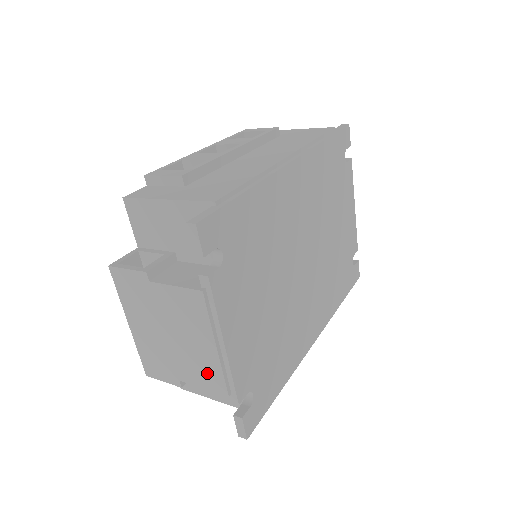
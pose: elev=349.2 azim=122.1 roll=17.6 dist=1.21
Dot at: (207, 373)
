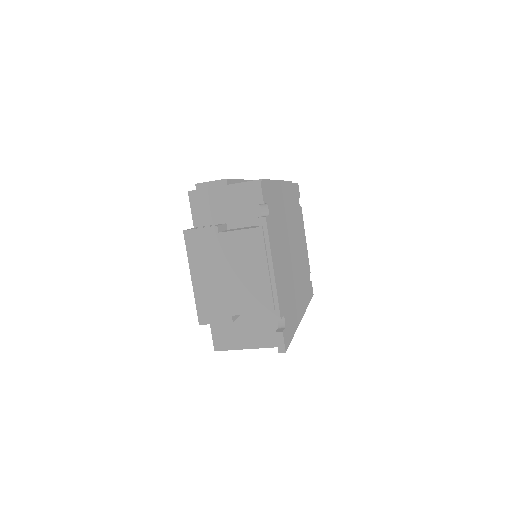
Dot at: (258, 297)
